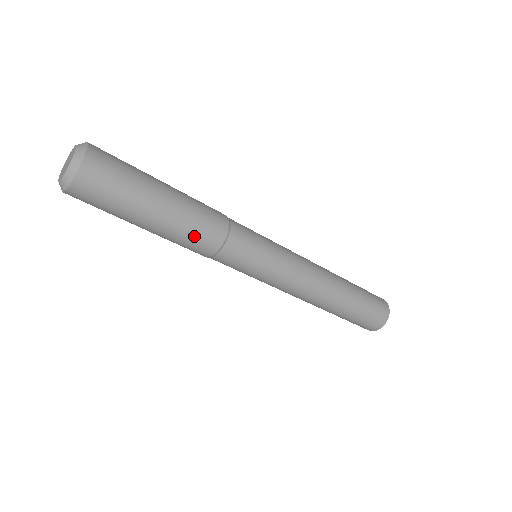
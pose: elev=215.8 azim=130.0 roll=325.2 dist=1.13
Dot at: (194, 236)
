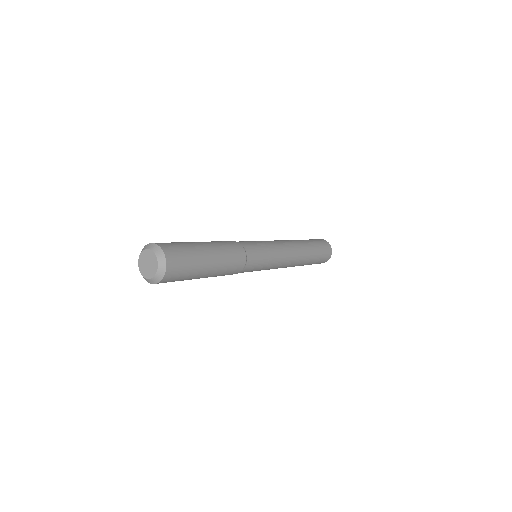
Dot at: occluded
